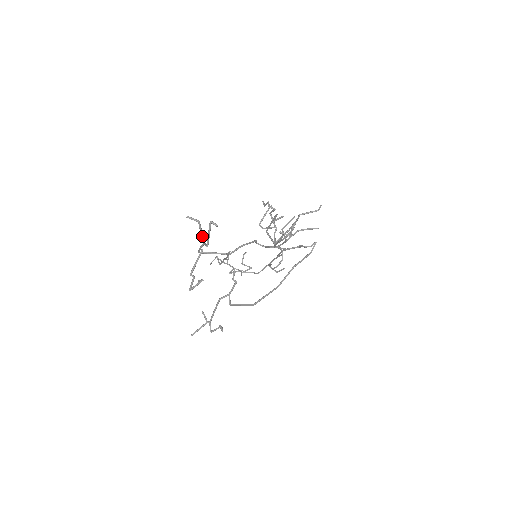
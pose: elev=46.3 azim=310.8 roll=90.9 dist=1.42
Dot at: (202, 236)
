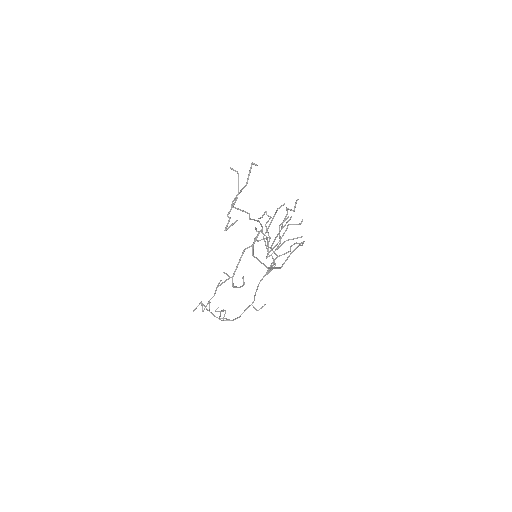
Dot at: occluded
